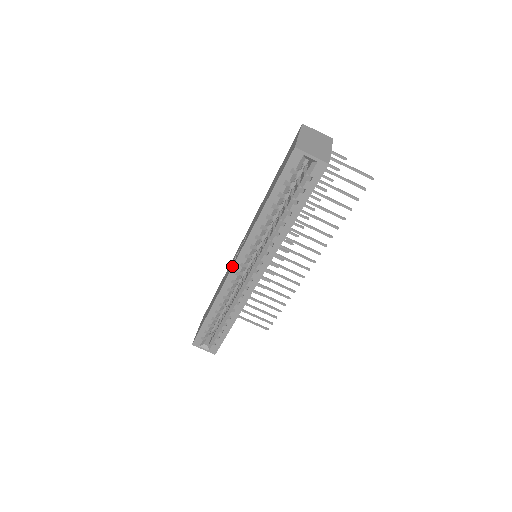
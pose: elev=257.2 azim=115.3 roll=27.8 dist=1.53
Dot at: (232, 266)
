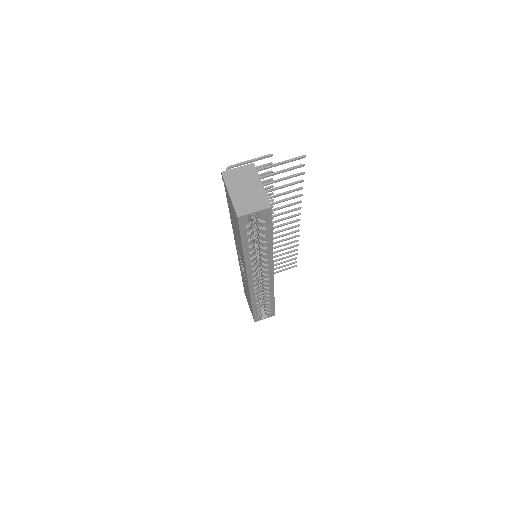
Dot at: occluded
